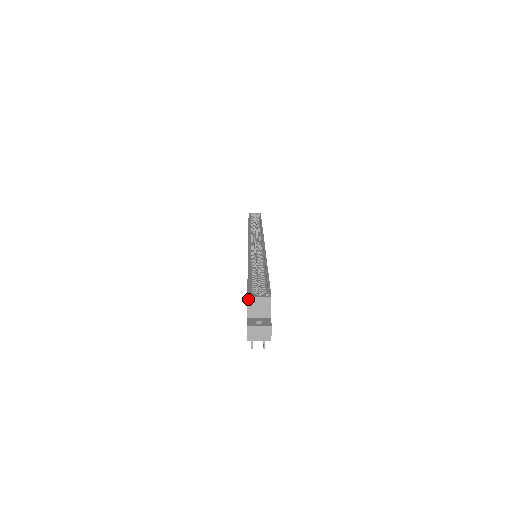
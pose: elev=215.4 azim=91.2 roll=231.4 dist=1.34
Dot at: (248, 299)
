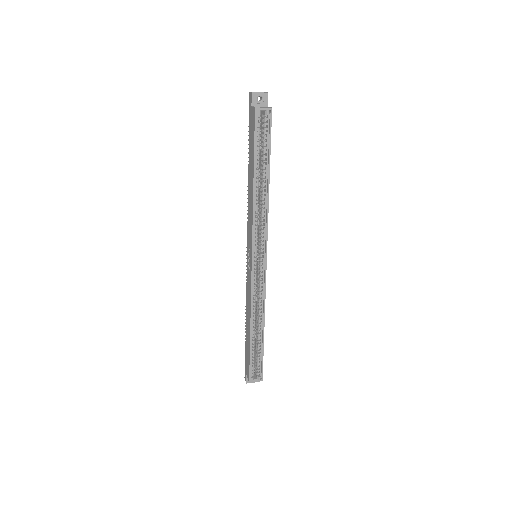
Dot at: (249, 382)
